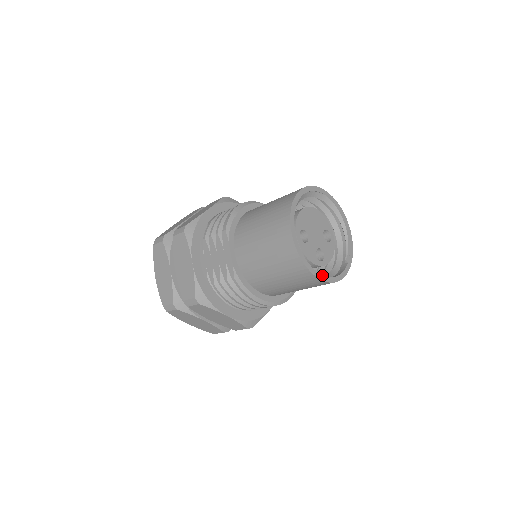
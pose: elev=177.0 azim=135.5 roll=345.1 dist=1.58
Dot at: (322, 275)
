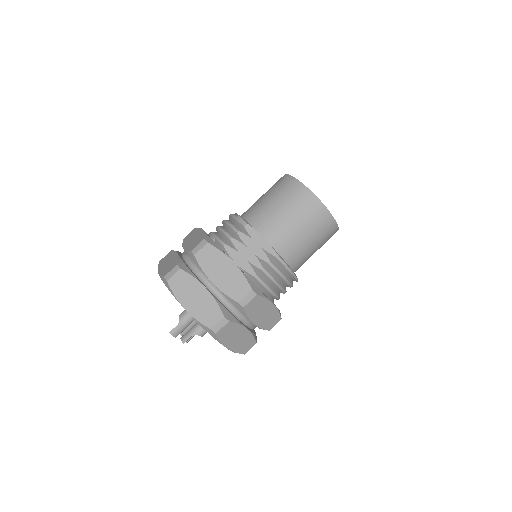
Dot at: occluded
